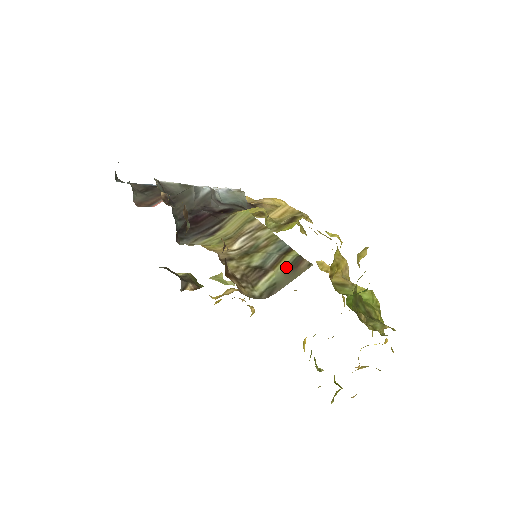
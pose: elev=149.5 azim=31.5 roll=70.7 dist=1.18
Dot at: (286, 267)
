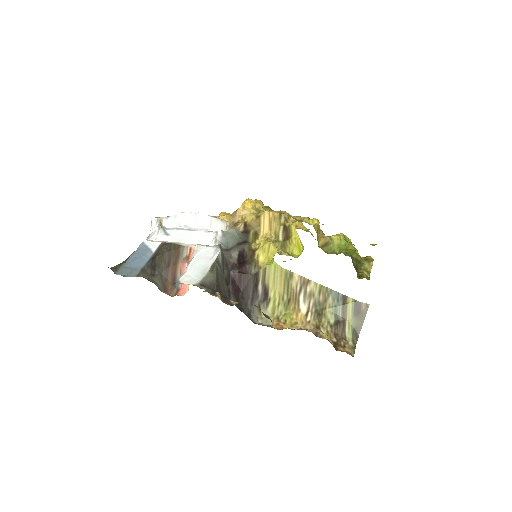
Dot at: (353, 314)
